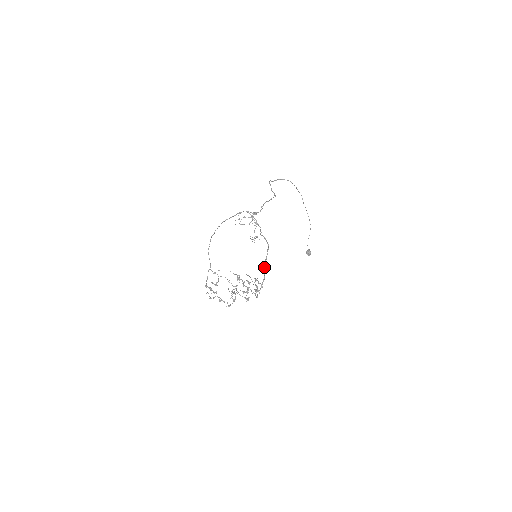
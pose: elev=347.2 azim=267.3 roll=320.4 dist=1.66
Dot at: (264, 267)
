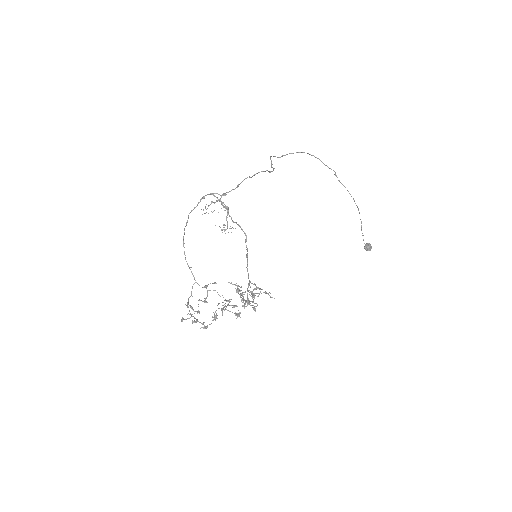
Dot at: occluded
